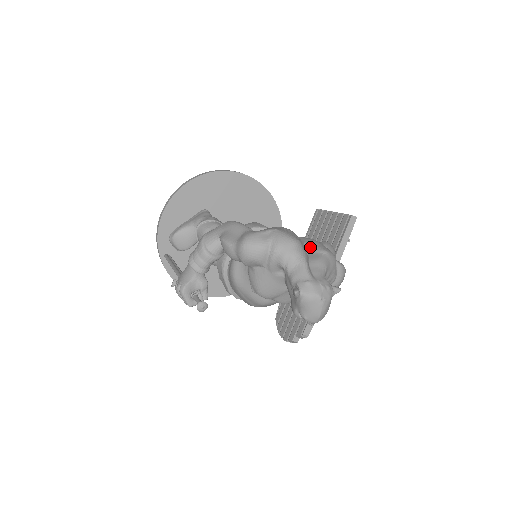
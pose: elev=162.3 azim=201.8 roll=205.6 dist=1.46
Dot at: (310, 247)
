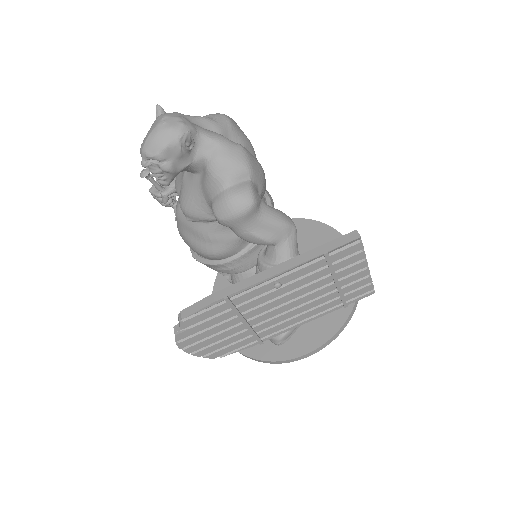
Dot at: occluded
